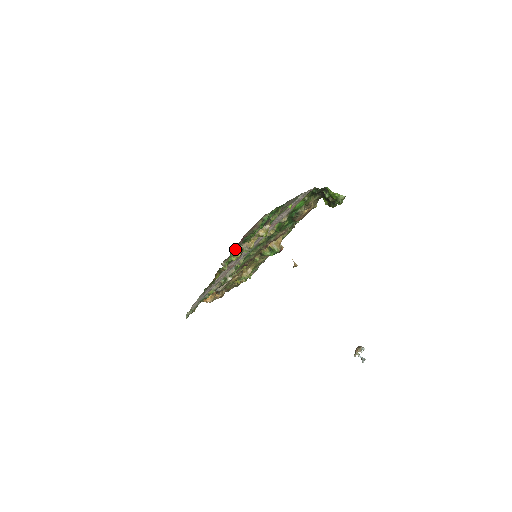
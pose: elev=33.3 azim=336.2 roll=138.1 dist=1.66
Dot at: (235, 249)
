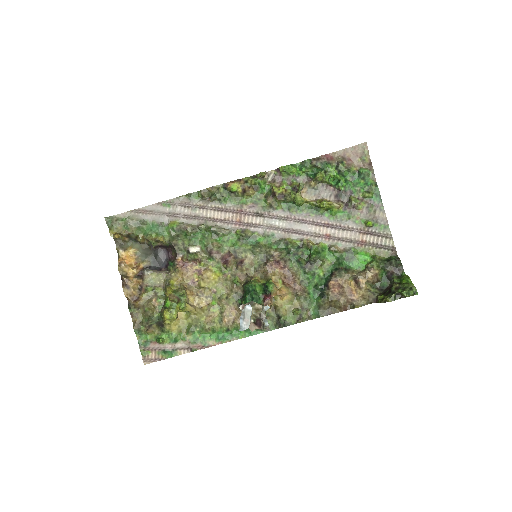
Dot at: (300, 170)
